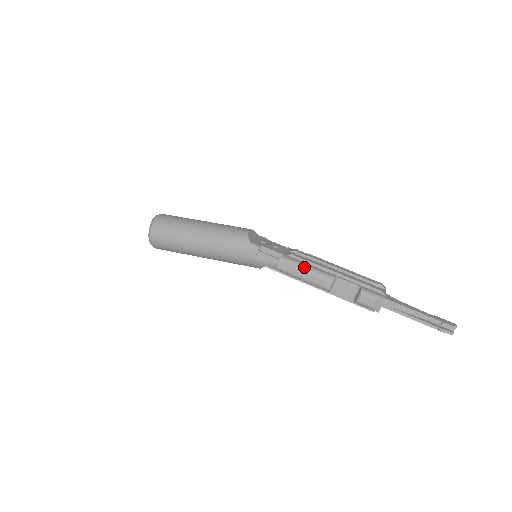
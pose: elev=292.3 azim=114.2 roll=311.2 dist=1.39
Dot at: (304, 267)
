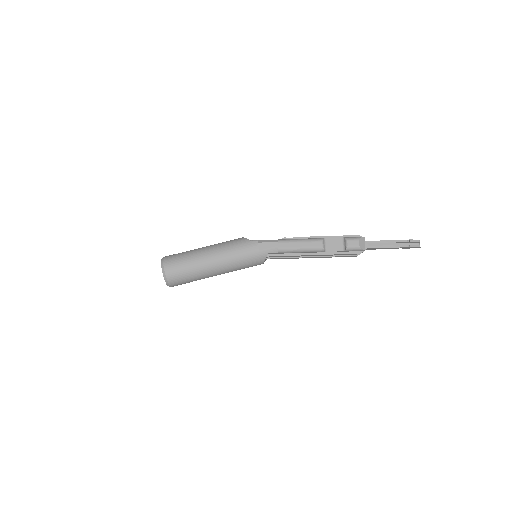
Dot at: (298, 240)
